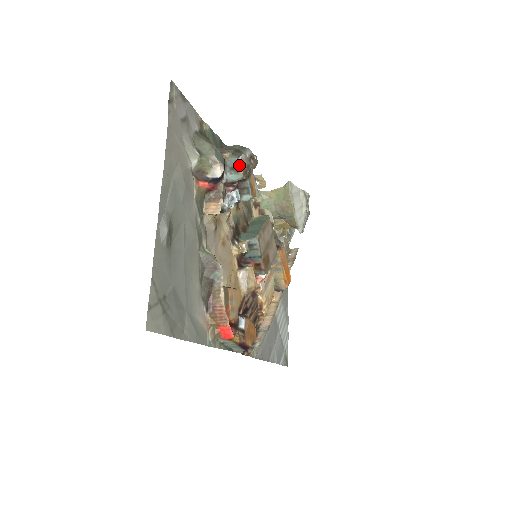
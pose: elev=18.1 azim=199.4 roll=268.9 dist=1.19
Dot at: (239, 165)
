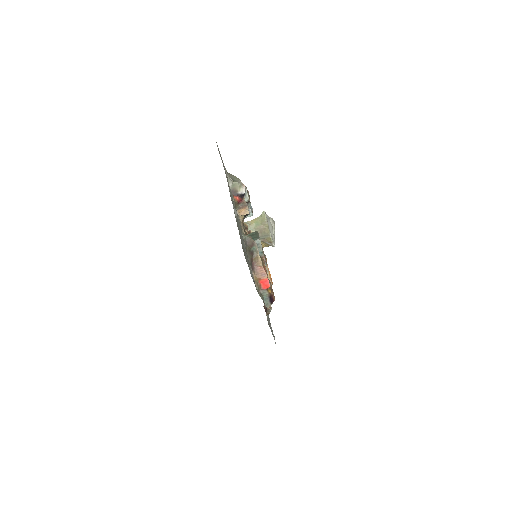
Dot at: (246, 192)
